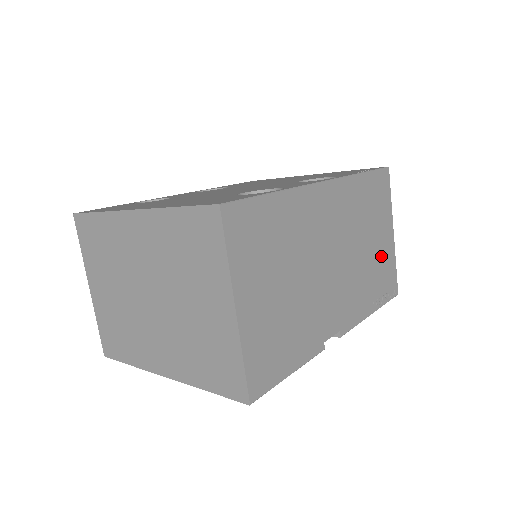
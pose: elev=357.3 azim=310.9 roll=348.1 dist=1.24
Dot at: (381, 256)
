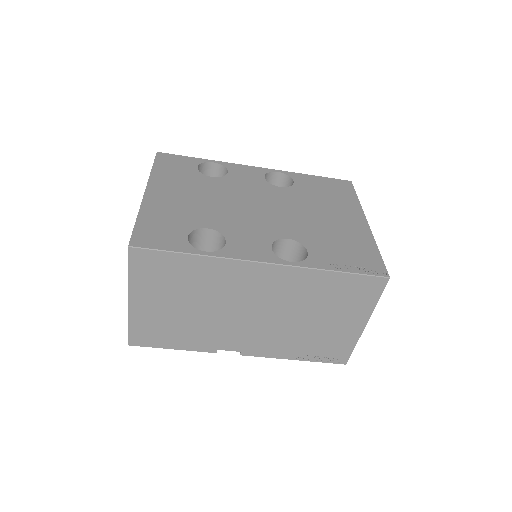
Dot at: (331, 333)
